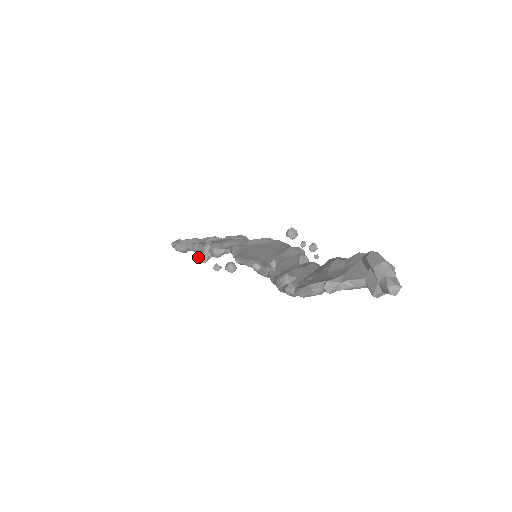
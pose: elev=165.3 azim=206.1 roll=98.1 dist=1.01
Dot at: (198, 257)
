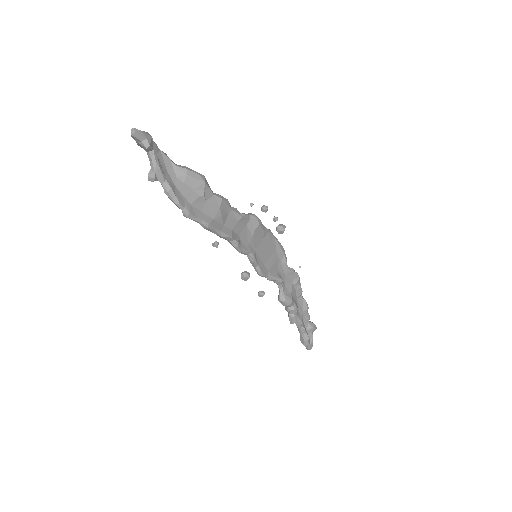
Dot at: (289, 319)
